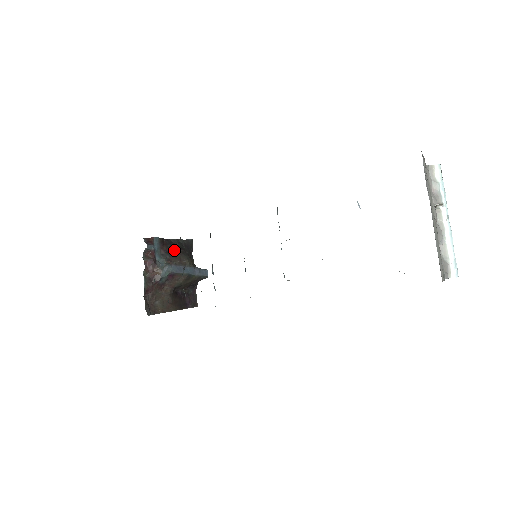
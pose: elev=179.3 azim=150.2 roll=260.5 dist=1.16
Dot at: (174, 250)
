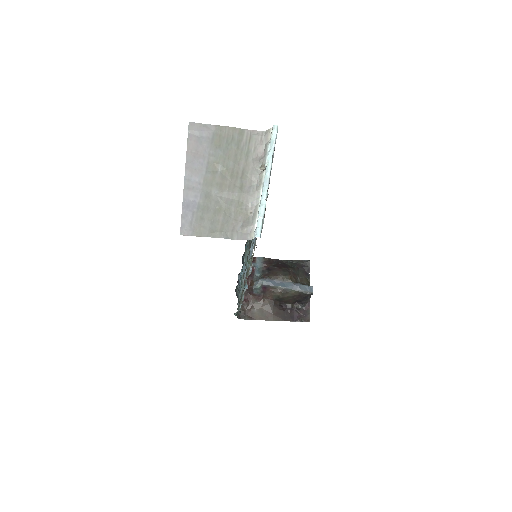
Dot at: (275, 267)
